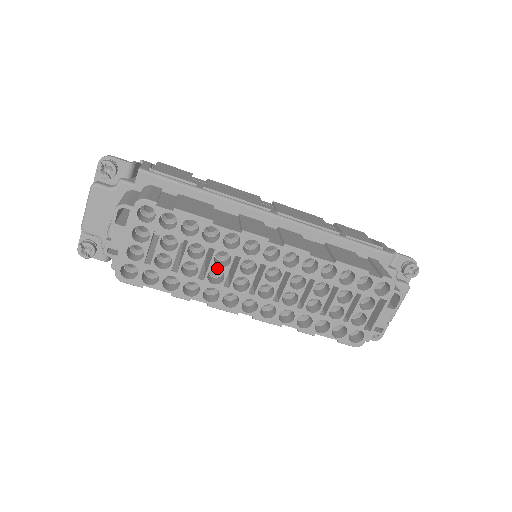
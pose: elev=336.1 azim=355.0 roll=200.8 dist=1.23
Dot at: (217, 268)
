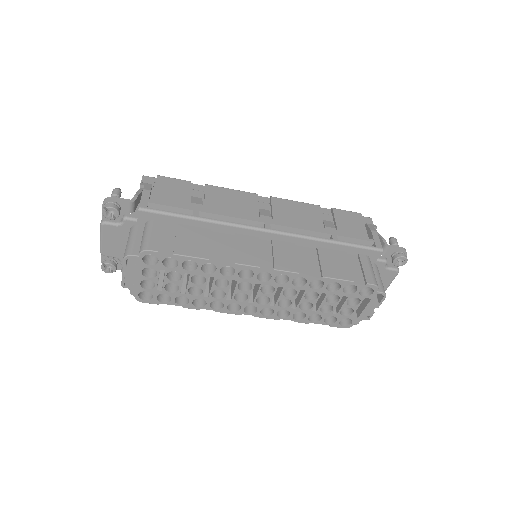
Dot at: (218, 289)
